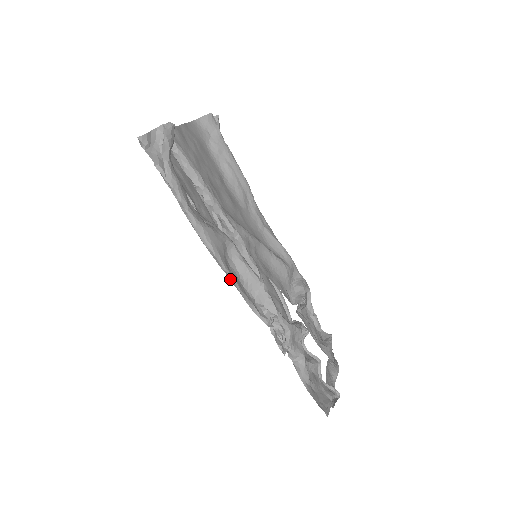
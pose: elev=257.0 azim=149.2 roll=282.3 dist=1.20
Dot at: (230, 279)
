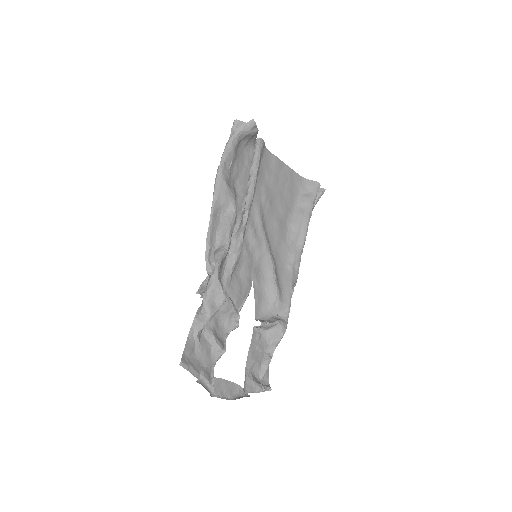
Dot at: (210, 218)
